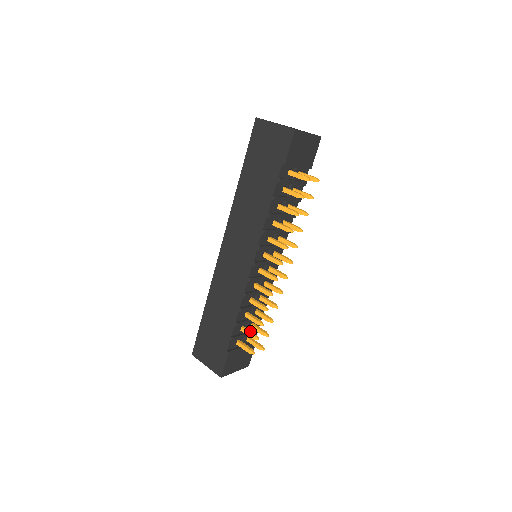
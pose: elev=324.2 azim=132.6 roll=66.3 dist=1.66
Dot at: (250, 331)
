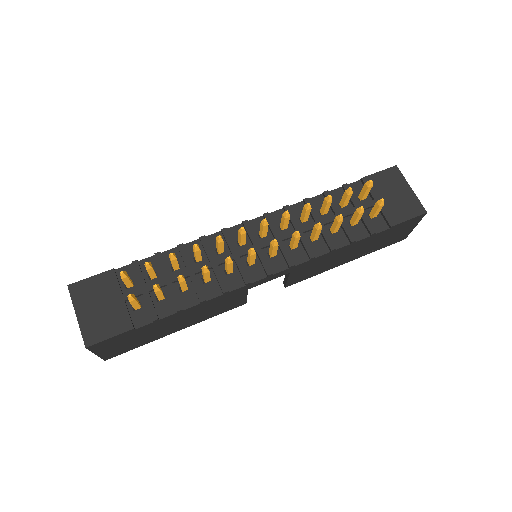
Dot at: occluded
